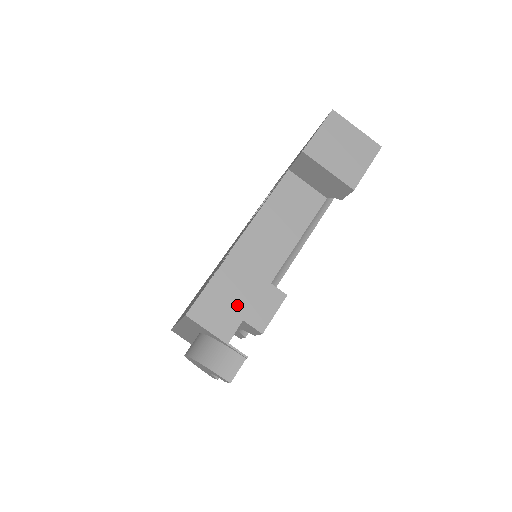
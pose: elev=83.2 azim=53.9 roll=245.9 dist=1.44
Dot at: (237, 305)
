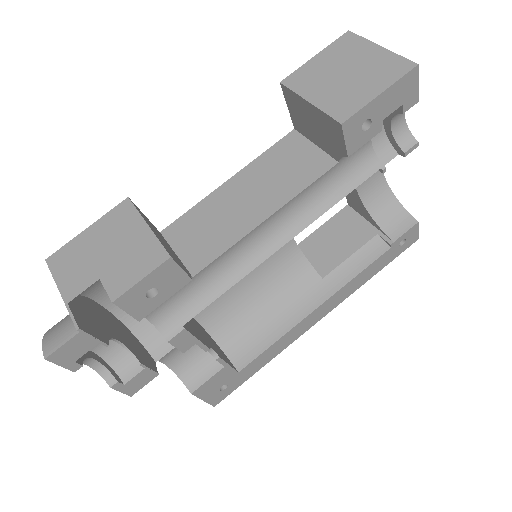
Dot at: (103, 258)
